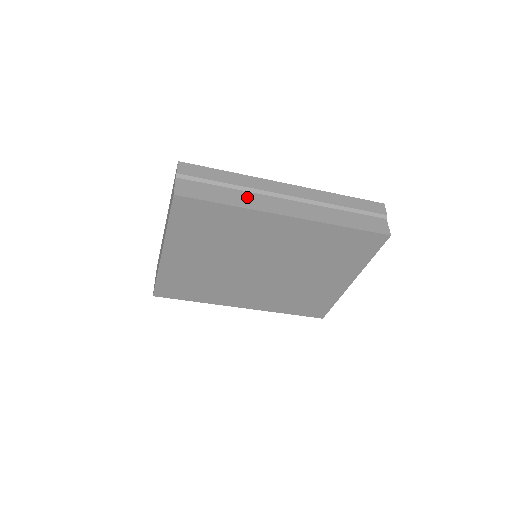
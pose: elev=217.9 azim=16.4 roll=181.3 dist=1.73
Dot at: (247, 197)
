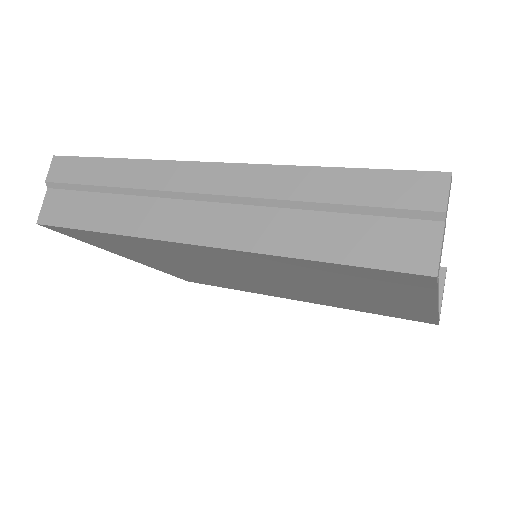
Dot at: (135, 209)
